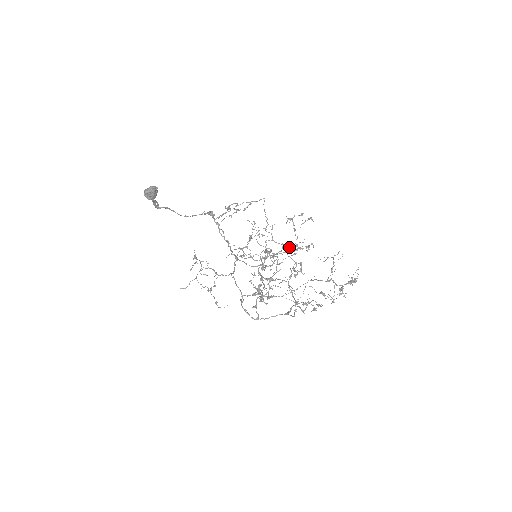
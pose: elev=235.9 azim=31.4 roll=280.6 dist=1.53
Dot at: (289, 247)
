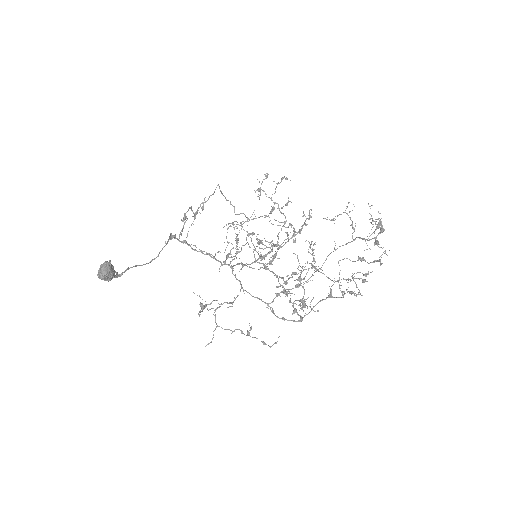
Dot at: (268, 215)
